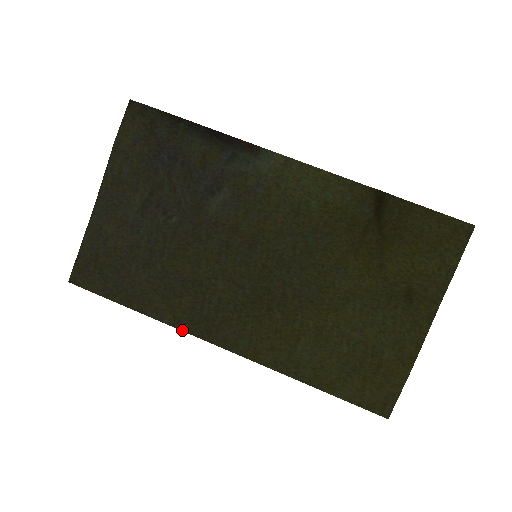
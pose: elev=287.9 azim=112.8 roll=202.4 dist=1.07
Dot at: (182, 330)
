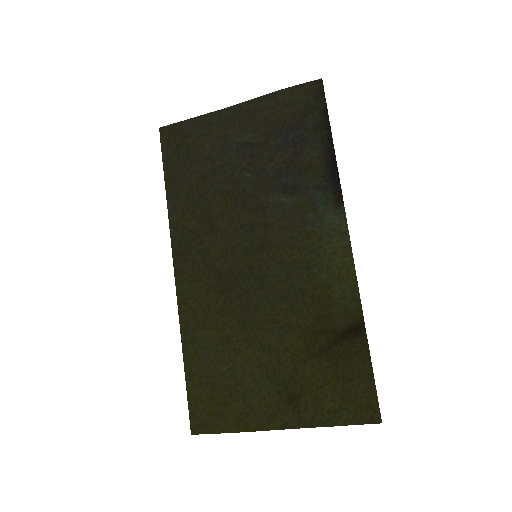
Dot at: (171, 235)
